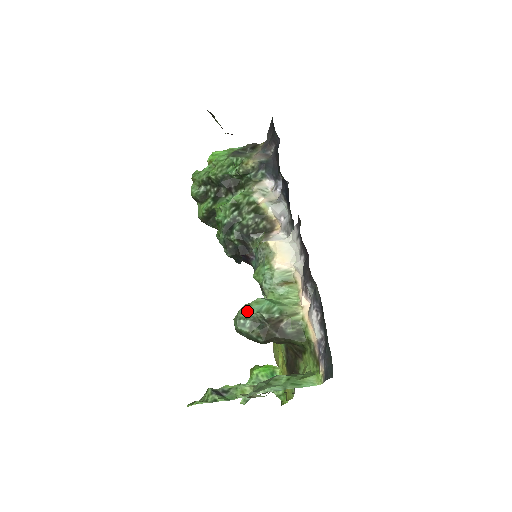
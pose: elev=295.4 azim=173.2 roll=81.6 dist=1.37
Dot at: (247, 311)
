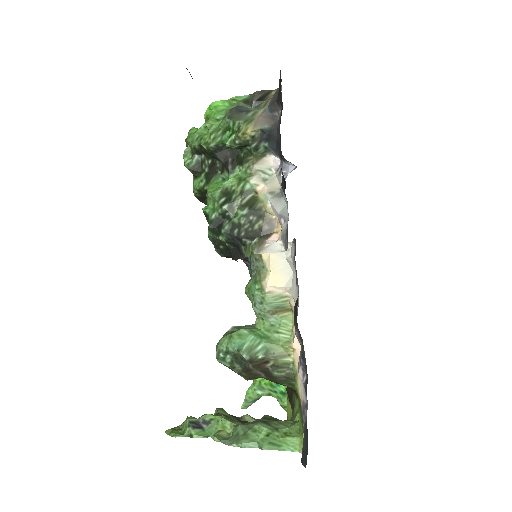
Dot at: (228, 344)
